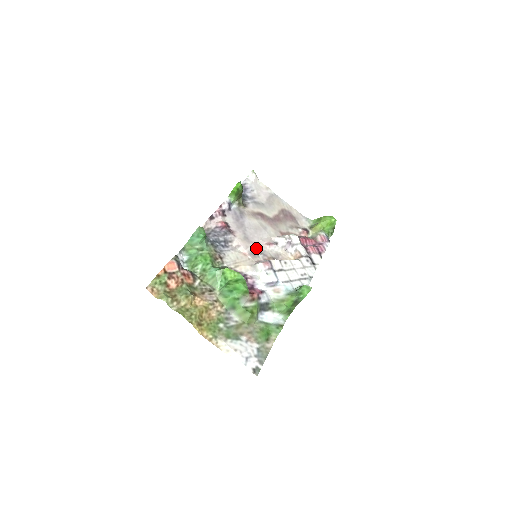
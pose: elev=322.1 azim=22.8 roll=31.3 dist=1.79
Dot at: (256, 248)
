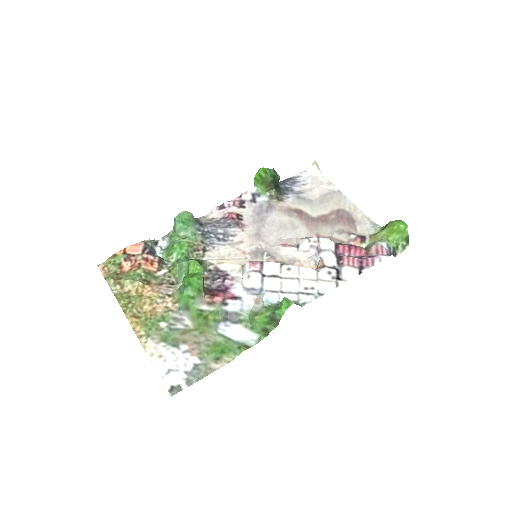
Dot at: (265, 248)
